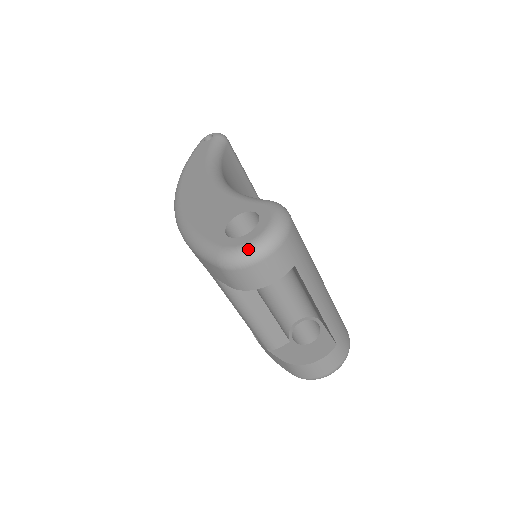
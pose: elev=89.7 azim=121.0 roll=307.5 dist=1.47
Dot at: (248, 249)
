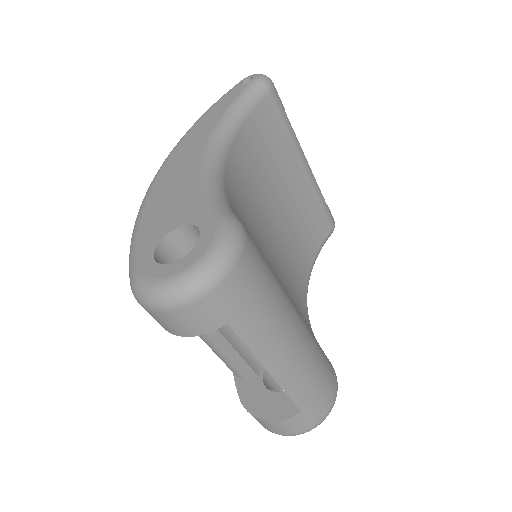
Dot at: (155, 289)
